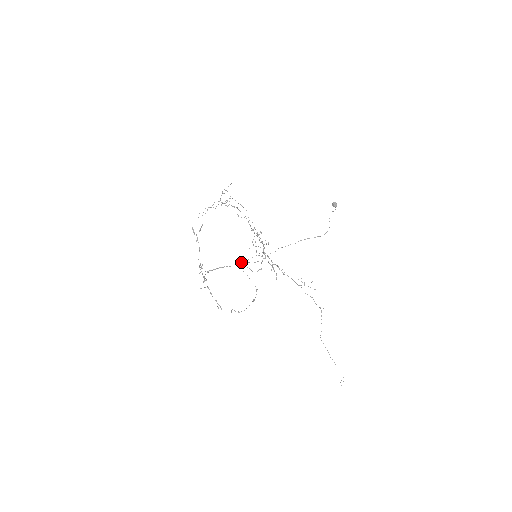
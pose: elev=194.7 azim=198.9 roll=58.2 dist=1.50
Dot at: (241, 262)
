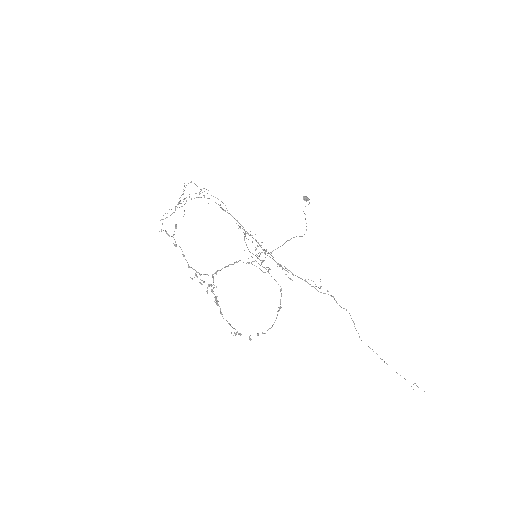
Dot at: (251, 256)
